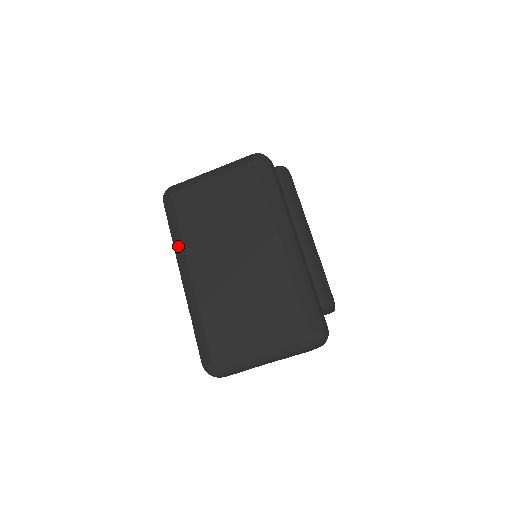
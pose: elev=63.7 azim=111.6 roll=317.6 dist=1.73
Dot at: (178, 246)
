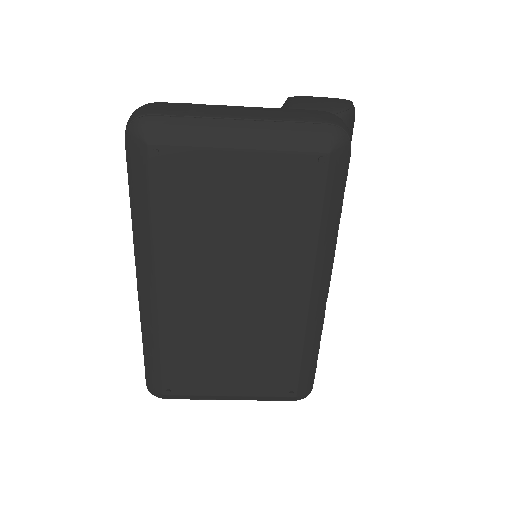
Dot at: (142, 239)
